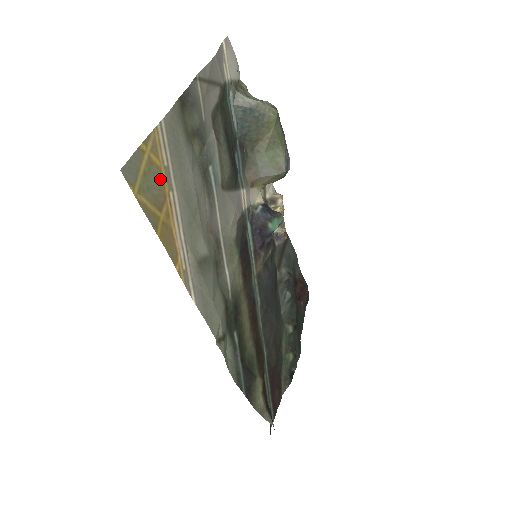
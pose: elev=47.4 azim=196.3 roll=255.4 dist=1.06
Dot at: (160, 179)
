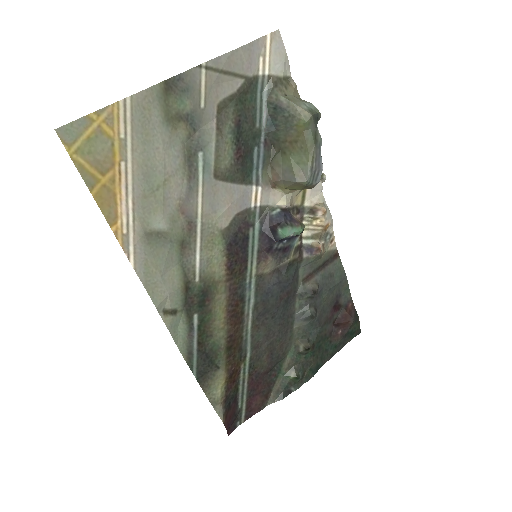
Dot at: (110, 148)
